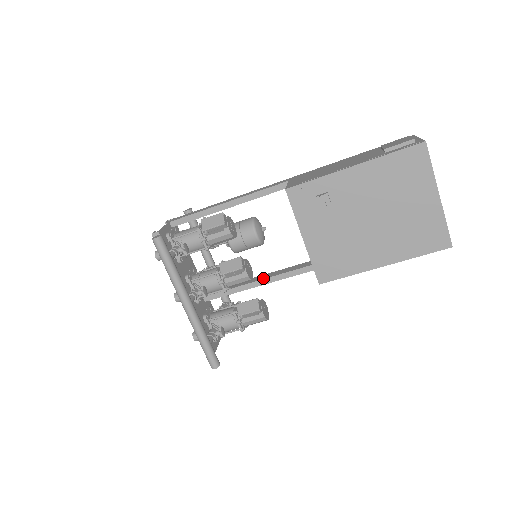
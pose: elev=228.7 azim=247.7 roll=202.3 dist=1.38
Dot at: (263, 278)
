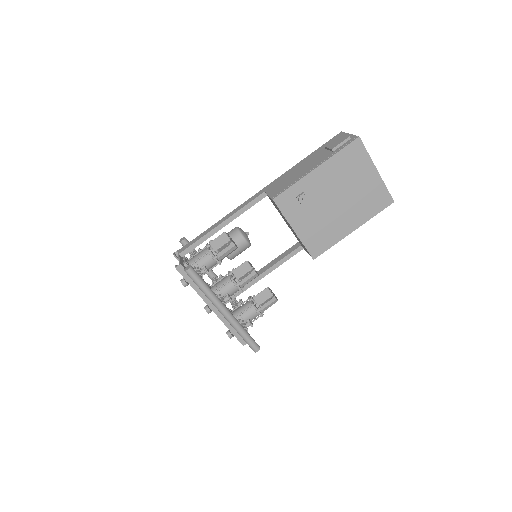
Dot at: (264, 271)
